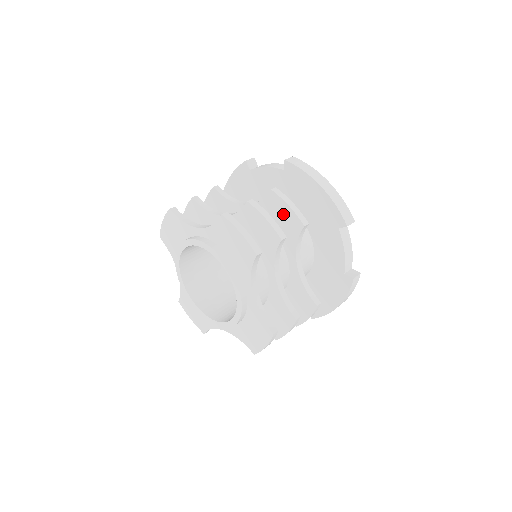
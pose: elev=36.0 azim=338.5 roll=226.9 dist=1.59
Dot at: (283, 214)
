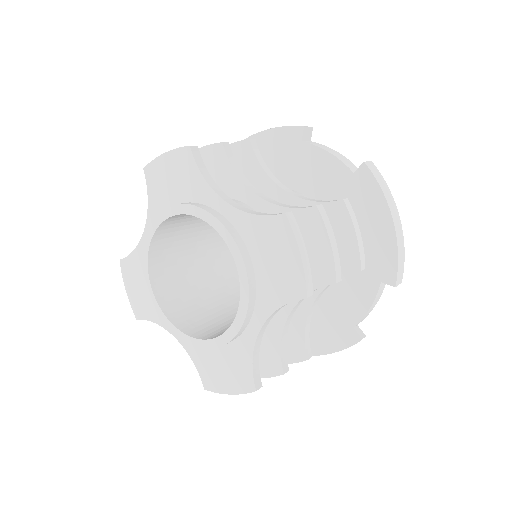
Dot at: (339, 238)
